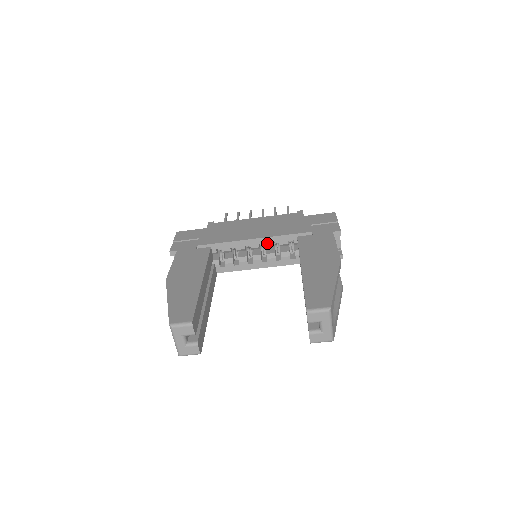
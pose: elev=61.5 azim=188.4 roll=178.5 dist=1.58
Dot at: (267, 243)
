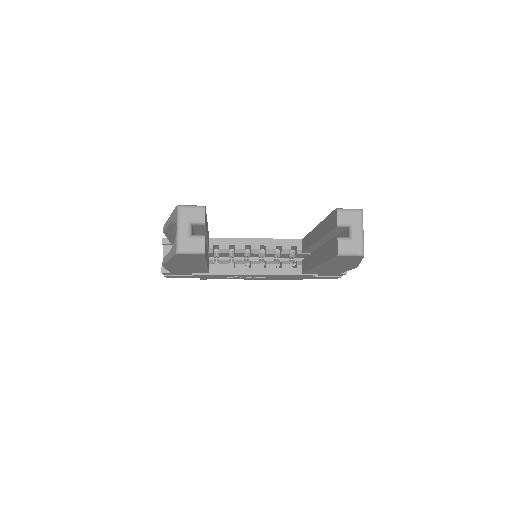
Dot at: (269, 245)
